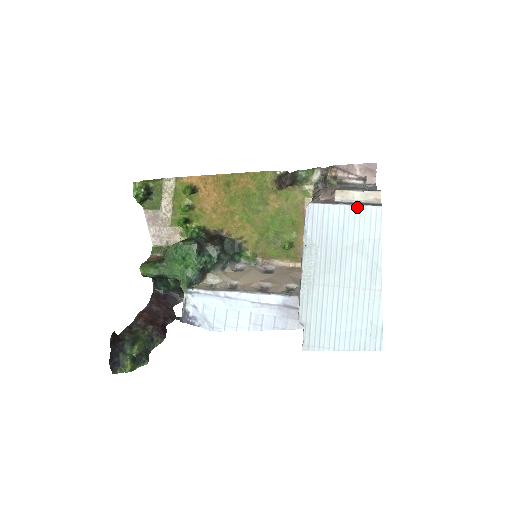
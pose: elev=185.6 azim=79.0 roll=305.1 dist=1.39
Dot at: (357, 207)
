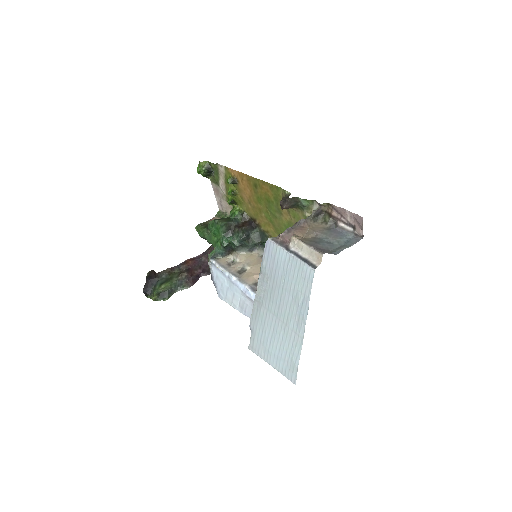
Dot at: (298, 260)
